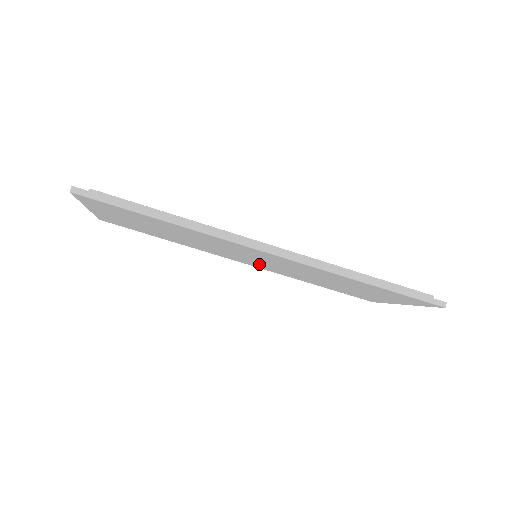
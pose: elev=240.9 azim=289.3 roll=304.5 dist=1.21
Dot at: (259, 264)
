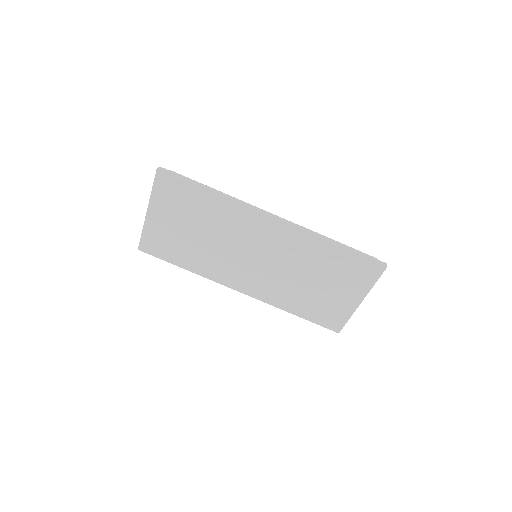
Dot at: (255, 277)
